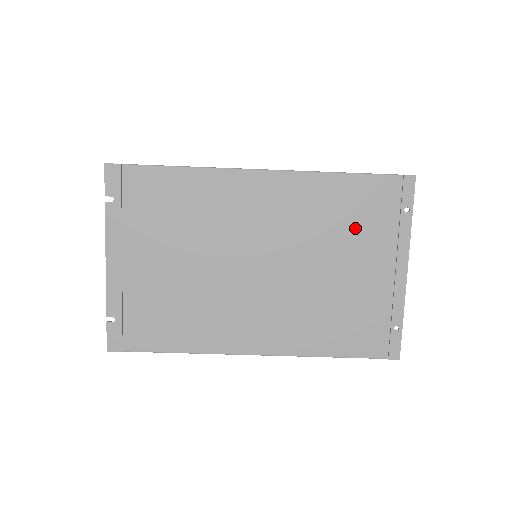
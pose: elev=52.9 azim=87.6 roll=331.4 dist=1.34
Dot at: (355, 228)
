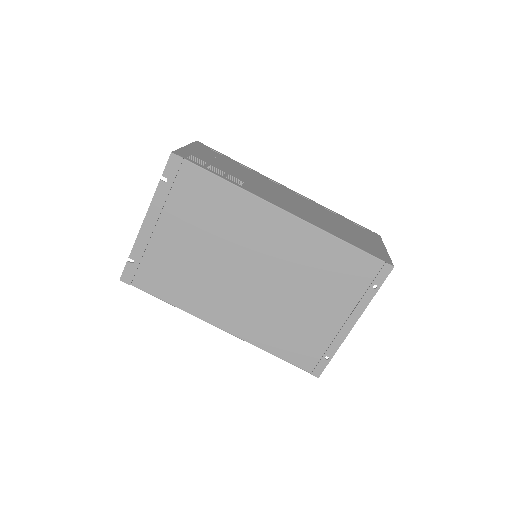
Dot at: (332, 281)
